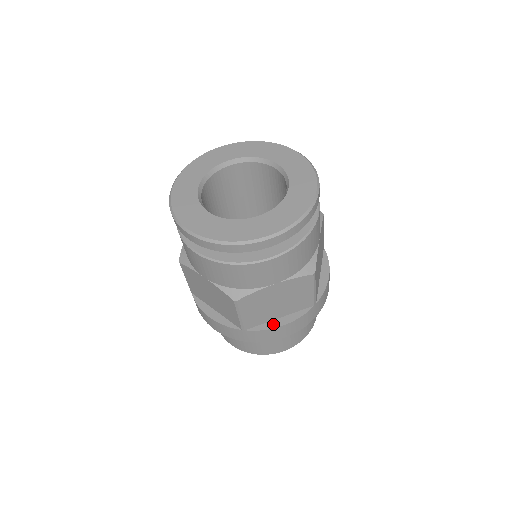
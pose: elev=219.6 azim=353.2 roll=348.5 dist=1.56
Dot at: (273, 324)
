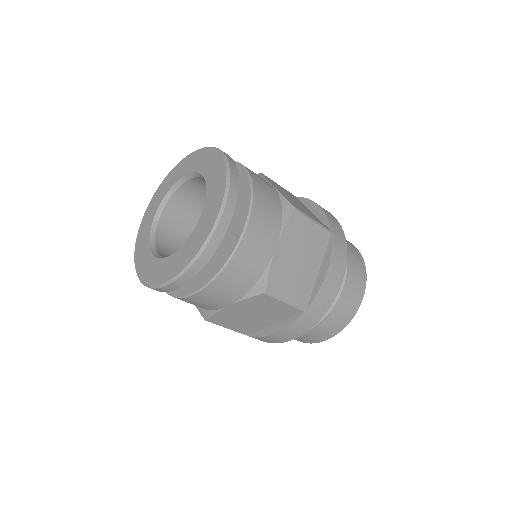
Dot at: (319, 280)
